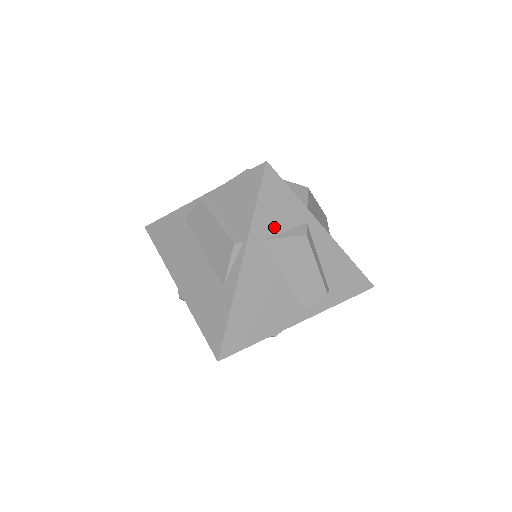
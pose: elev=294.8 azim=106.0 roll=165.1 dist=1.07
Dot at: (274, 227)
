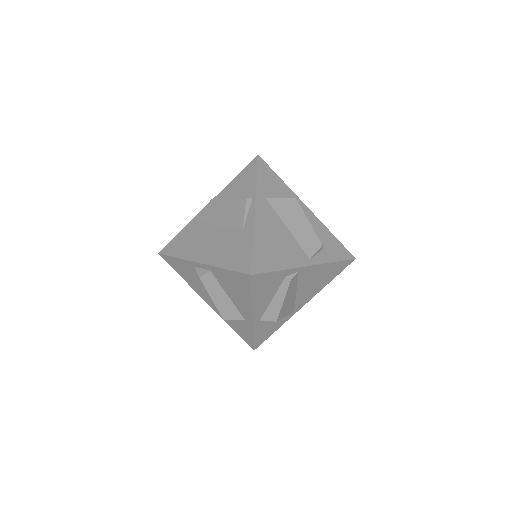
Dot at: (272, 193)
